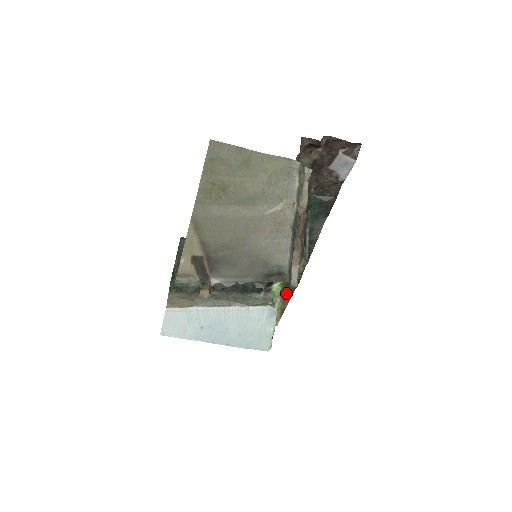
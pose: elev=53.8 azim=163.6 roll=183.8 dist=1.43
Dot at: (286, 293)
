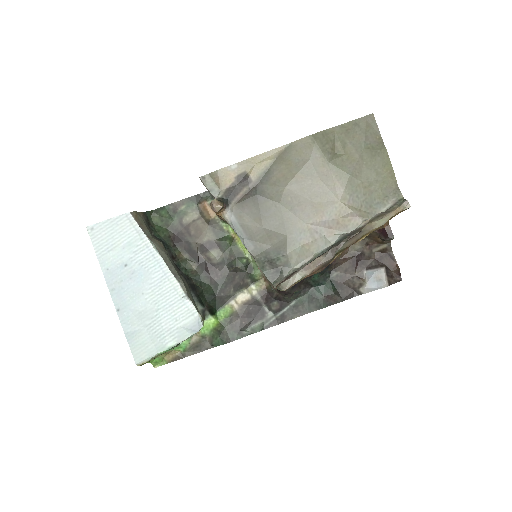
Dot at: (207, 341)
